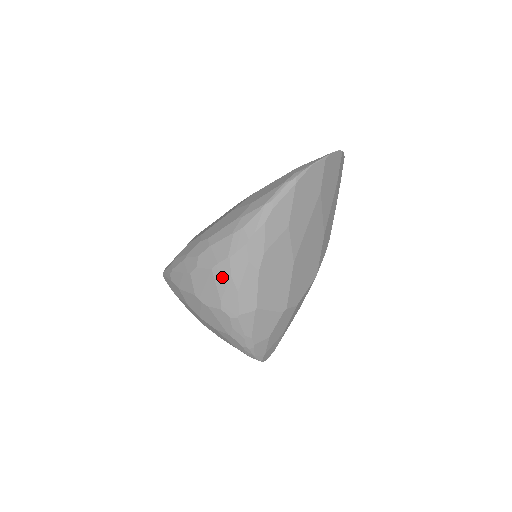
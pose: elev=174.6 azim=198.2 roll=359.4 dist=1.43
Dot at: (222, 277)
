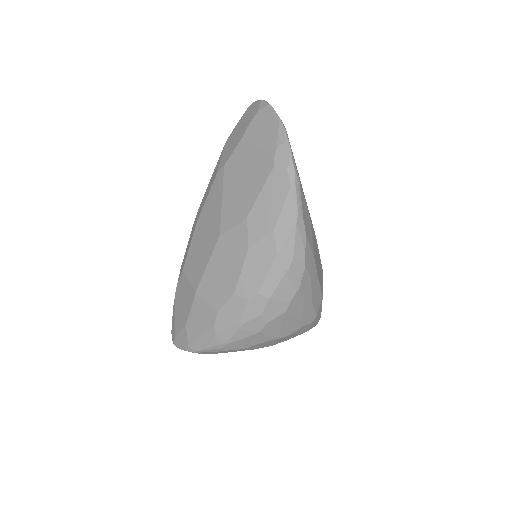
Dot at: (297, 308)
